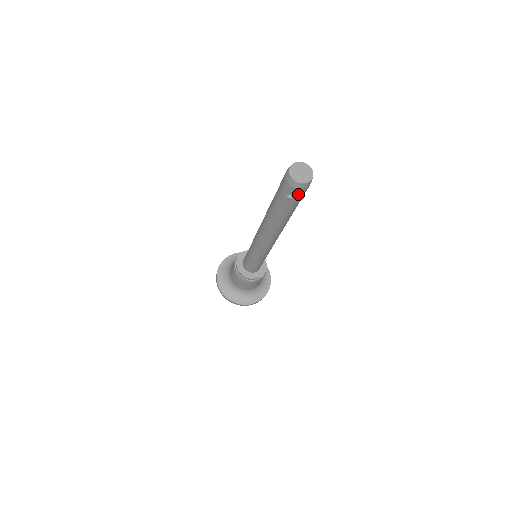
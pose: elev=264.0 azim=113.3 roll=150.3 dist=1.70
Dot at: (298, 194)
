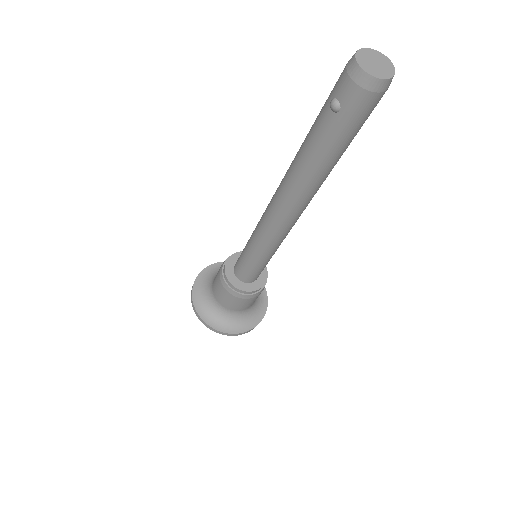
Dot at: (350, 102)
